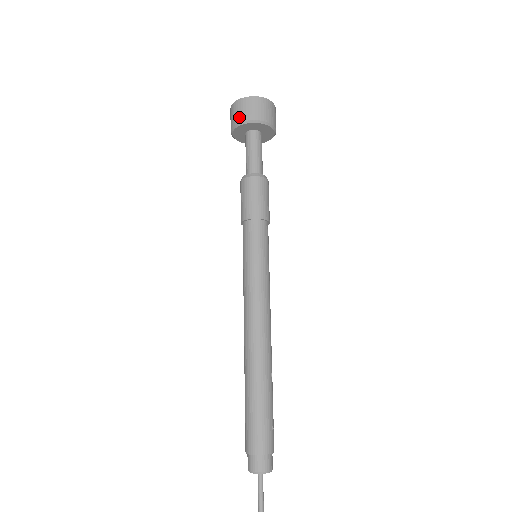
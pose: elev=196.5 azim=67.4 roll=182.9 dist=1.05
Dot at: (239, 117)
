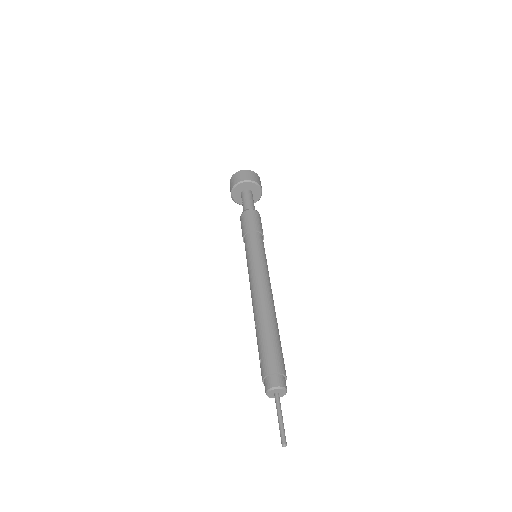
Dot at: (247, 177)
